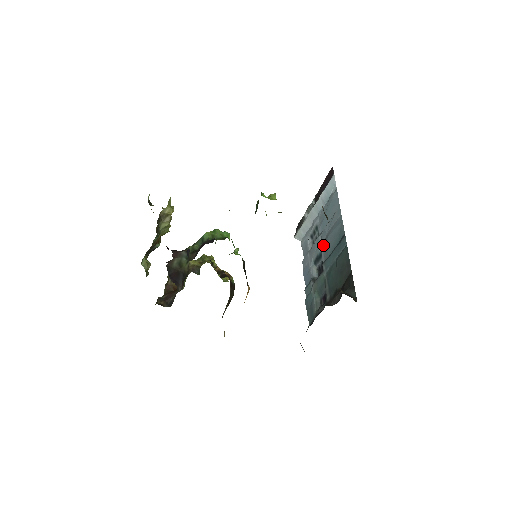
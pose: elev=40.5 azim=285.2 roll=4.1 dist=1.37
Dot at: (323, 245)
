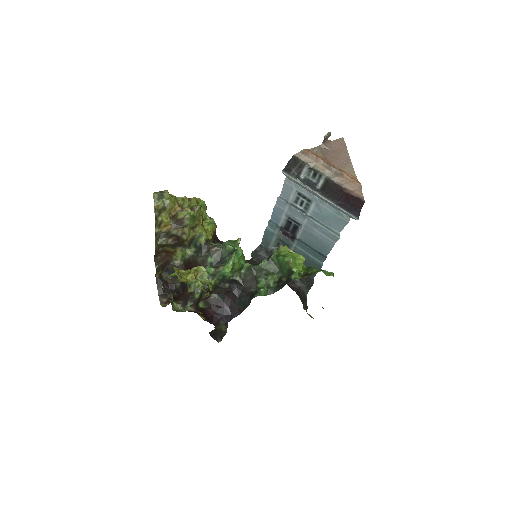
Dot at: (306, 229)
